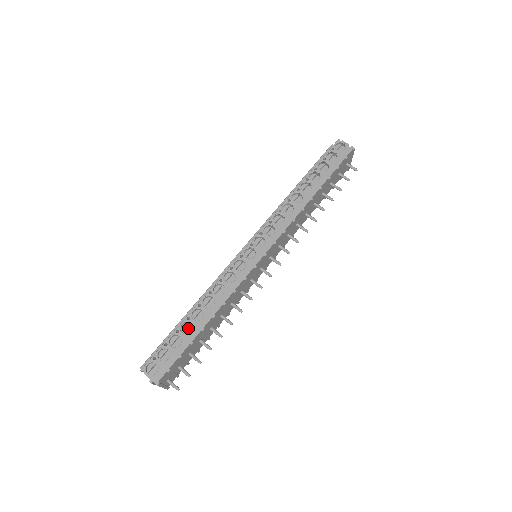
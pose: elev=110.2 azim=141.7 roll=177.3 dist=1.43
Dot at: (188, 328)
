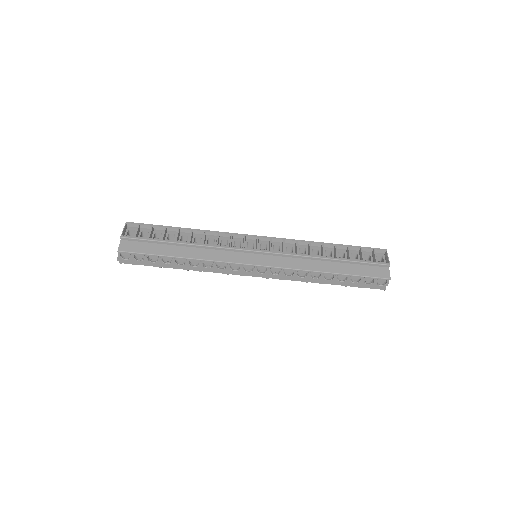
Dot at: occluded
